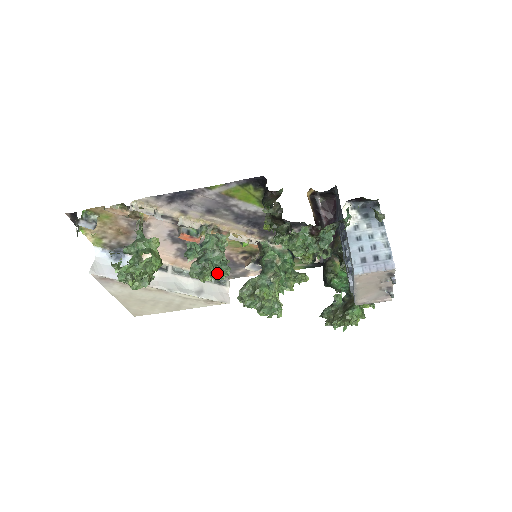
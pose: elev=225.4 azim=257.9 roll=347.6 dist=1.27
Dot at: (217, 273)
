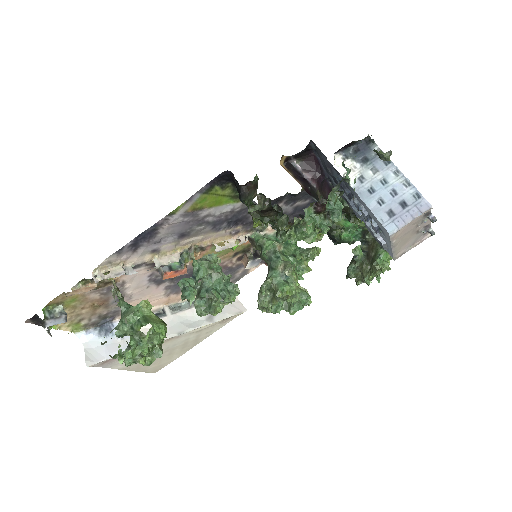
Dot at: (227, 298)
